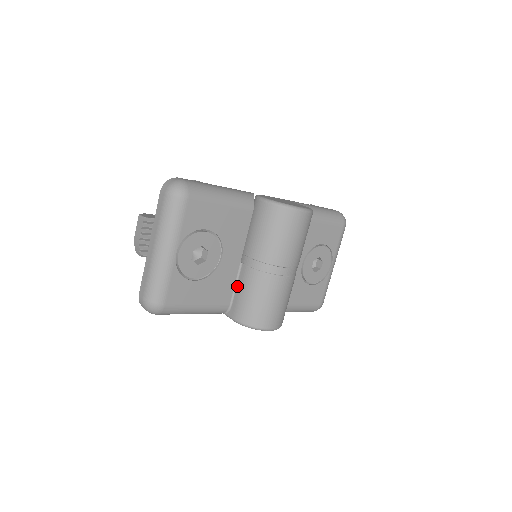
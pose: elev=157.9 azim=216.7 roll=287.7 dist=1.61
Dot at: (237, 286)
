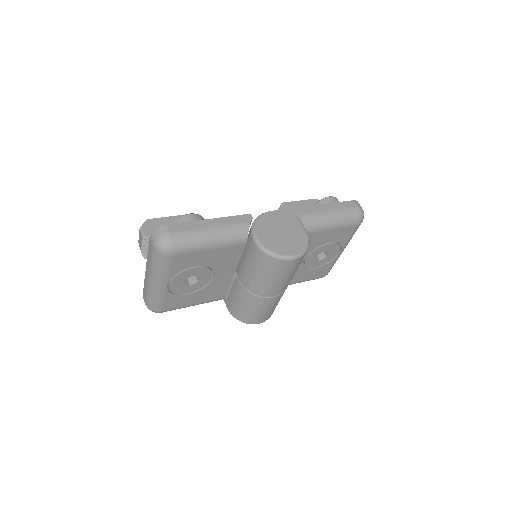
Dot at: (231, 289)
